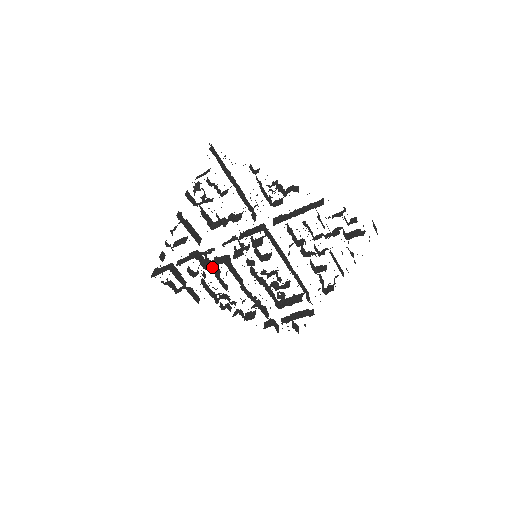
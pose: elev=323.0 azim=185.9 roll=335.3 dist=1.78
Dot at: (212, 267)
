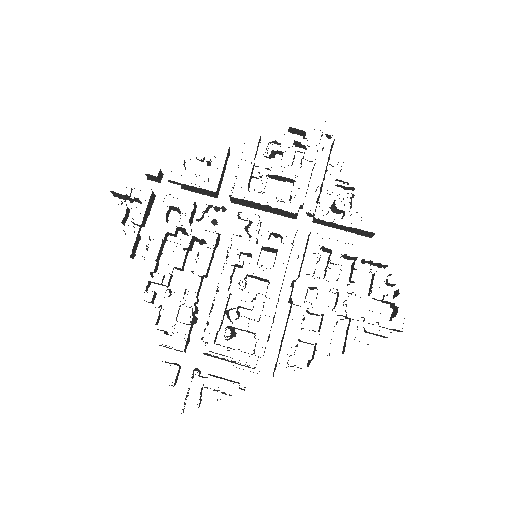
Dot at: occluded
